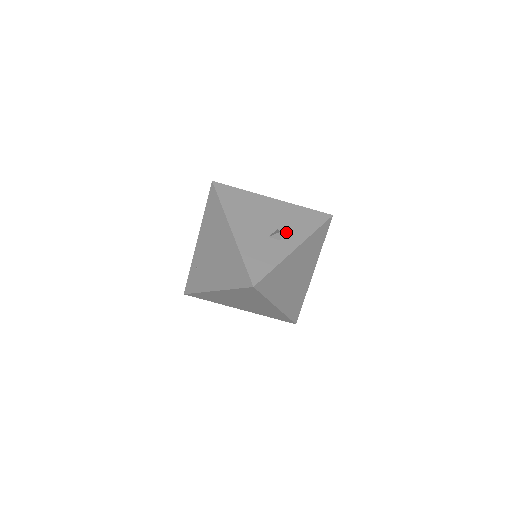
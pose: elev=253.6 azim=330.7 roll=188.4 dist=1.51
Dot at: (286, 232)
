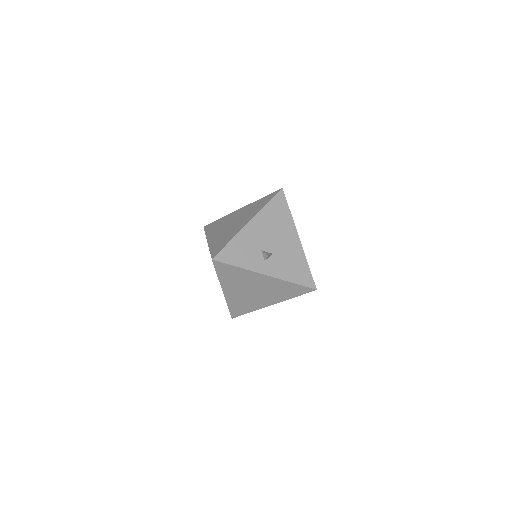
Dot at: (275, 261)
